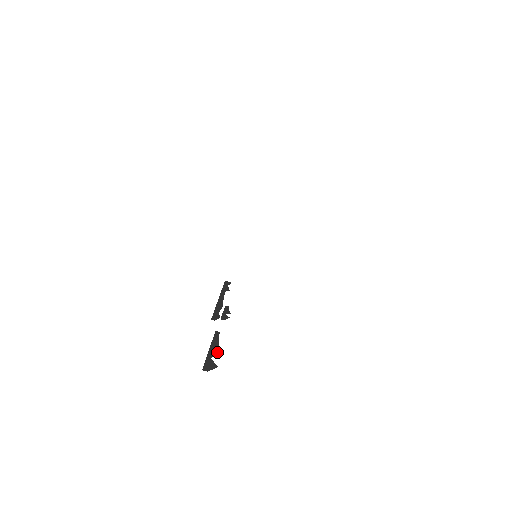
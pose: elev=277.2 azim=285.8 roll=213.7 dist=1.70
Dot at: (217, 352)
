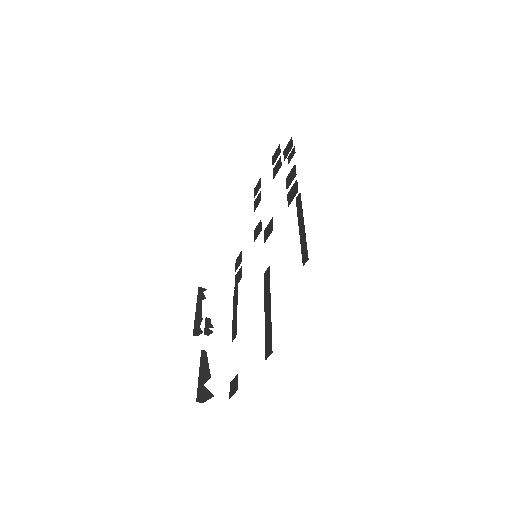
Dot at: (209, 377)
